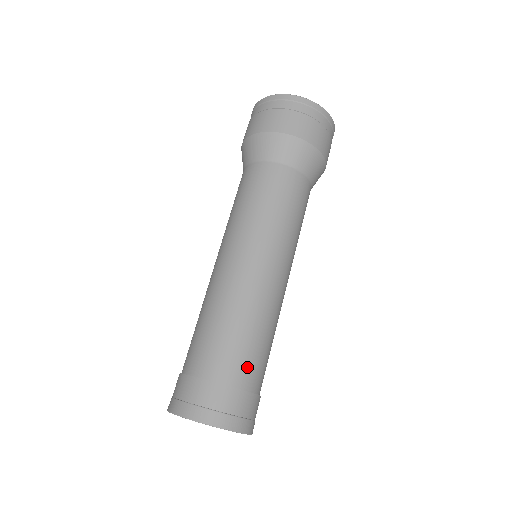
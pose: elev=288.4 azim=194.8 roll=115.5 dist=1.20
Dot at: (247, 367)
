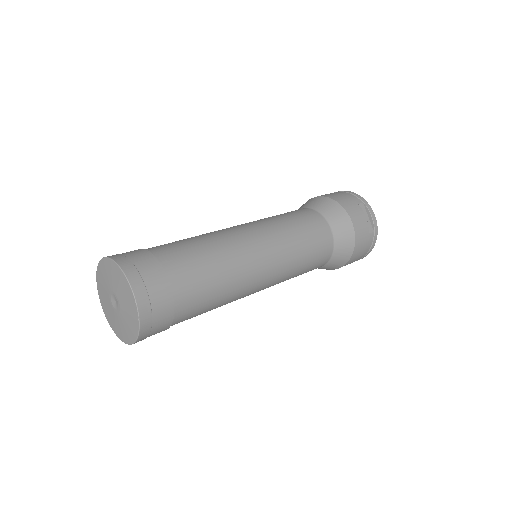
Dot at: (161, 246)
